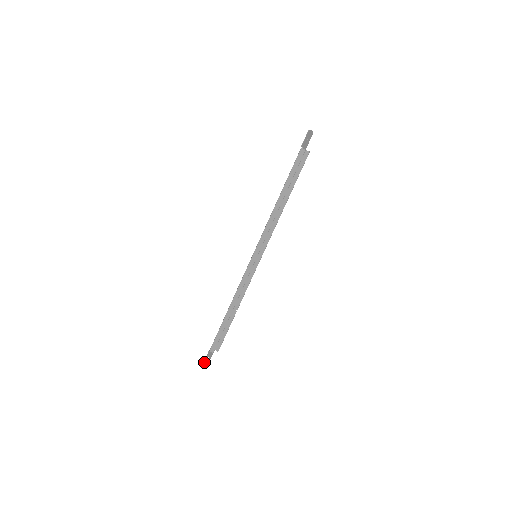
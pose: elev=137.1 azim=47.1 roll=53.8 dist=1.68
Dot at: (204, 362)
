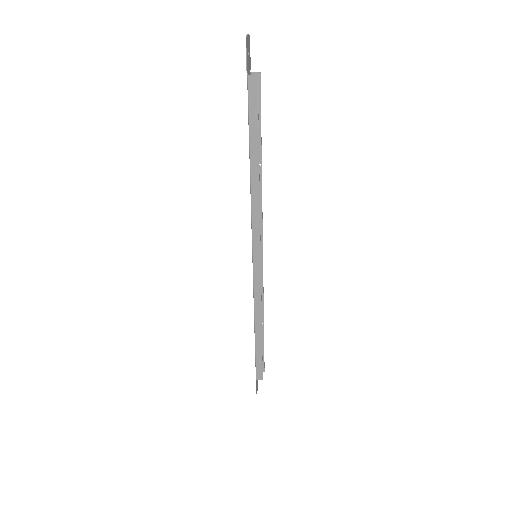
Dot at: (256, 392)
